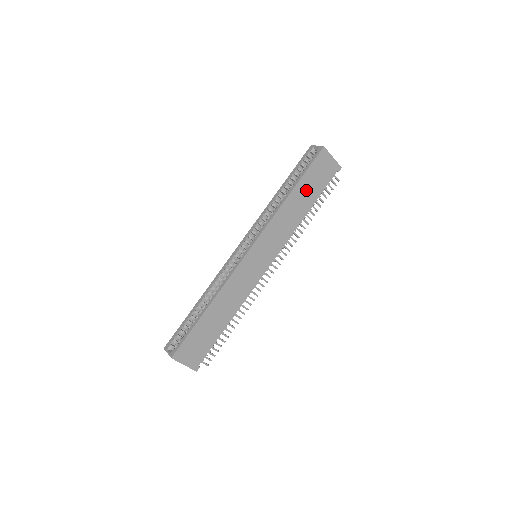
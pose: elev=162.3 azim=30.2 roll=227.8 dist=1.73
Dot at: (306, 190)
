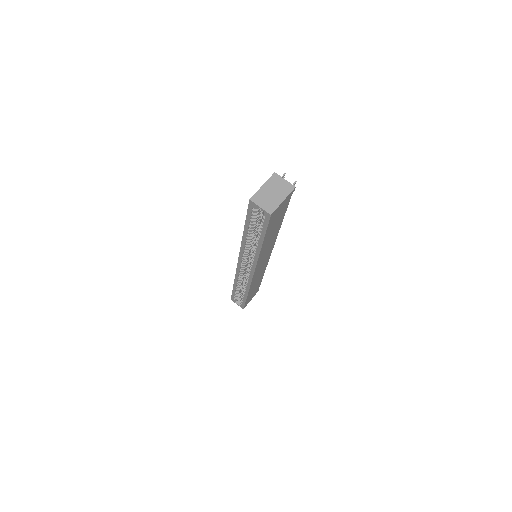
Dot at: (273, 229)
